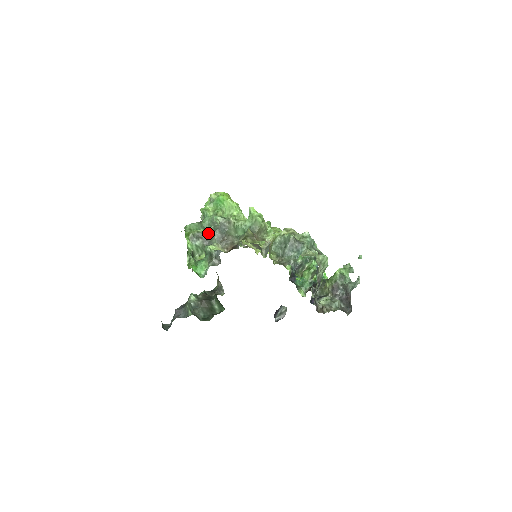
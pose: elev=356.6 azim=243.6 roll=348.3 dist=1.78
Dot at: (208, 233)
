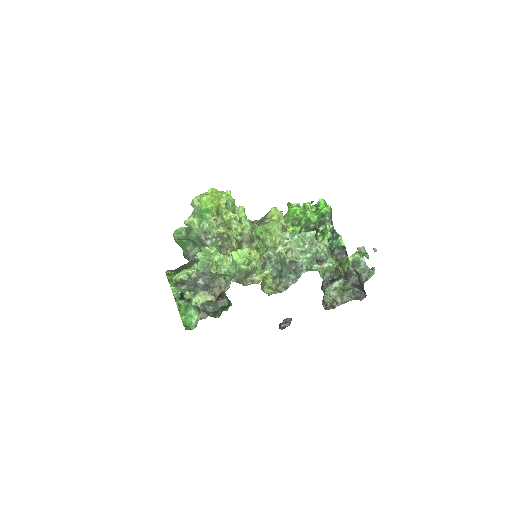
Dot at: (191, 281)
